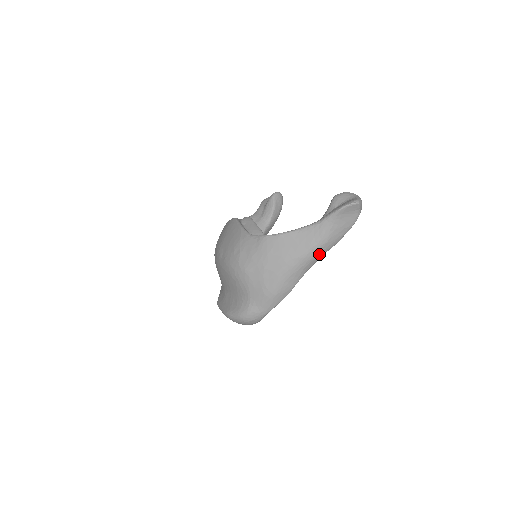
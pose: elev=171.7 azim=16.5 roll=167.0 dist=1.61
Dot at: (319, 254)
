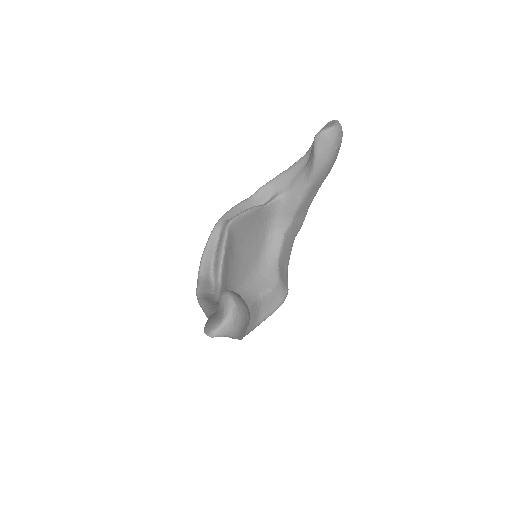
Dot at: occluded
